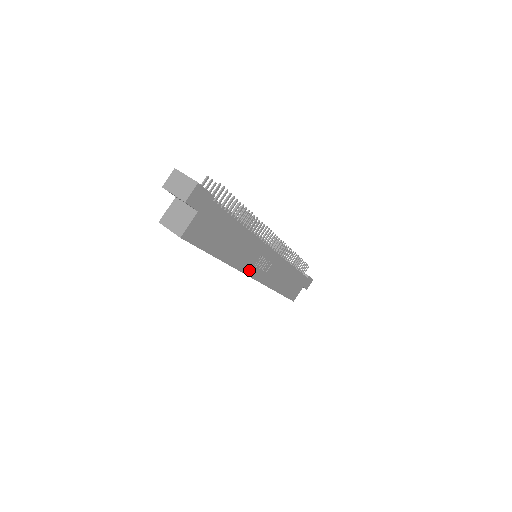
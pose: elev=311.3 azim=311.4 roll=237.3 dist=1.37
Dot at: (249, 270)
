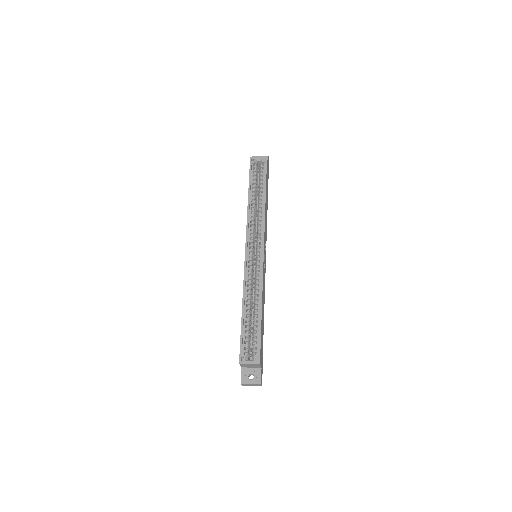
Dot at: (264, 238)
